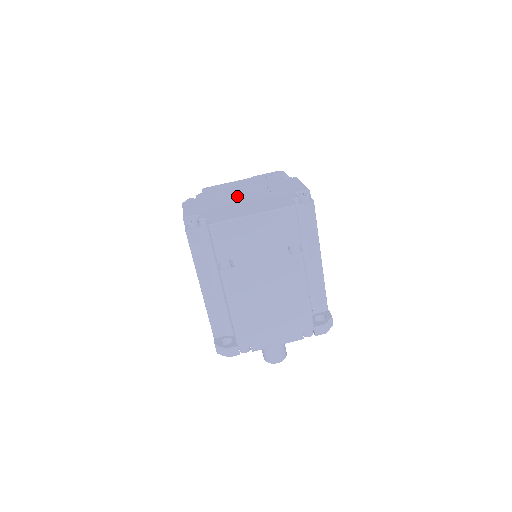
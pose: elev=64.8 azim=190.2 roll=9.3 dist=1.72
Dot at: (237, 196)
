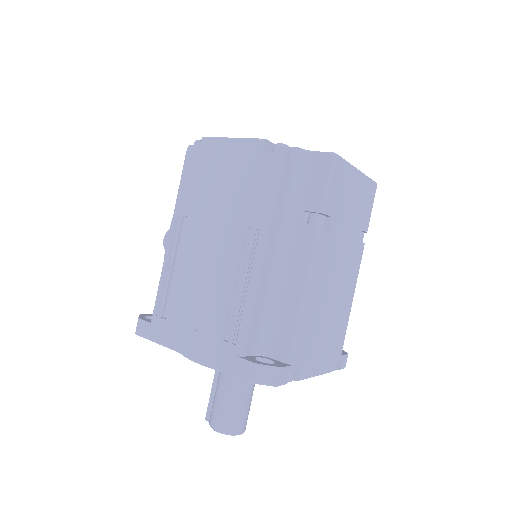
Dot at: occluded
